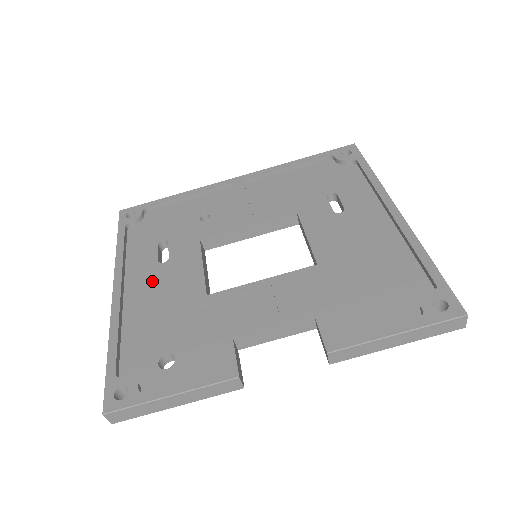
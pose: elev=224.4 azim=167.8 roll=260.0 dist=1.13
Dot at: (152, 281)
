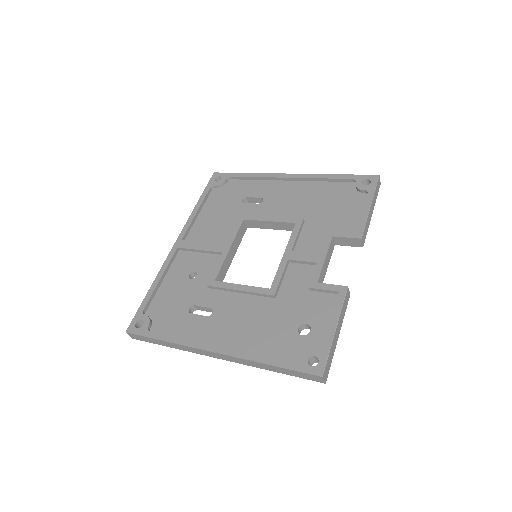
Dot at: (224, 324)
